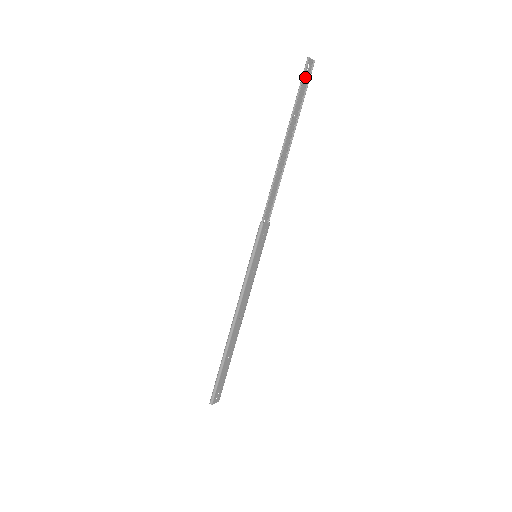
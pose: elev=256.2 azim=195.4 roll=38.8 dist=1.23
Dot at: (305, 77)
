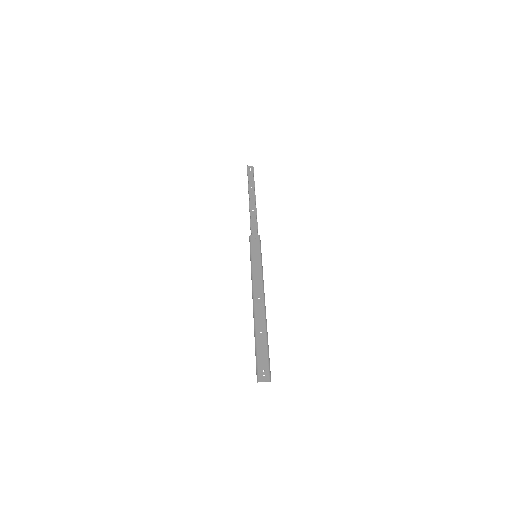
Dot at: (251, 173)
